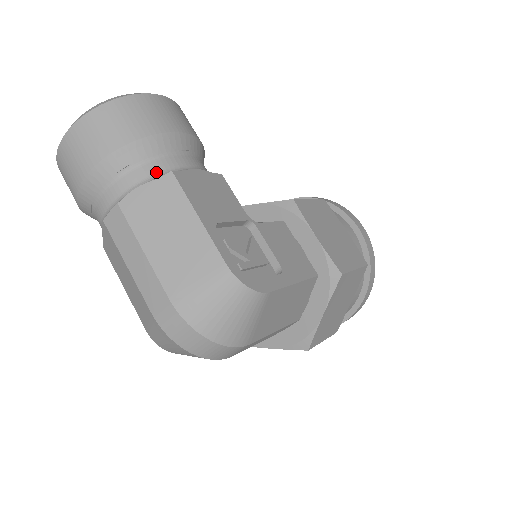
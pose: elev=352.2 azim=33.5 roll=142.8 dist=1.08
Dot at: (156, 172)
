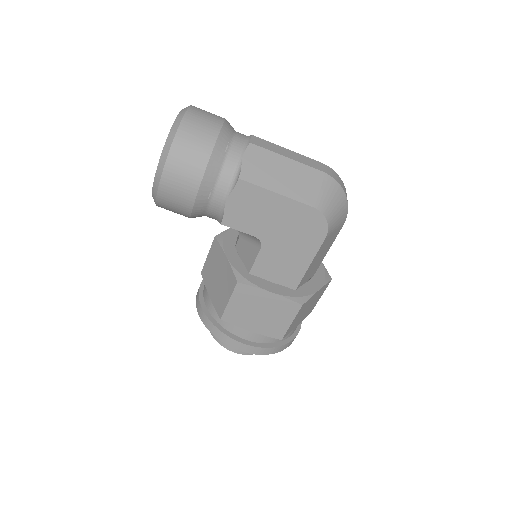
Dot at: occluded
